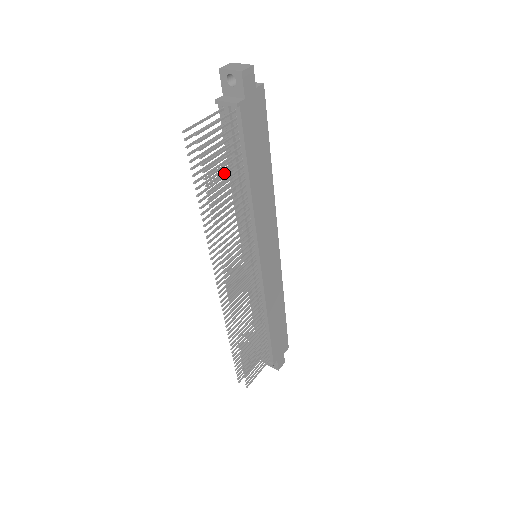
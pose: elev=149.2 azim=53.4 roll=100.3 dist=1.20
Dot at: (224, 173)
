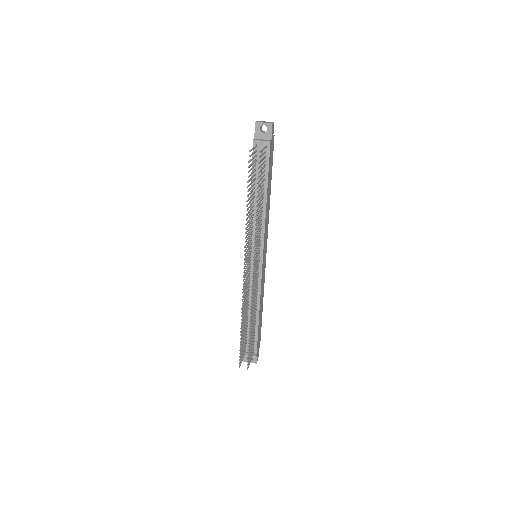
Dot at: occluded
